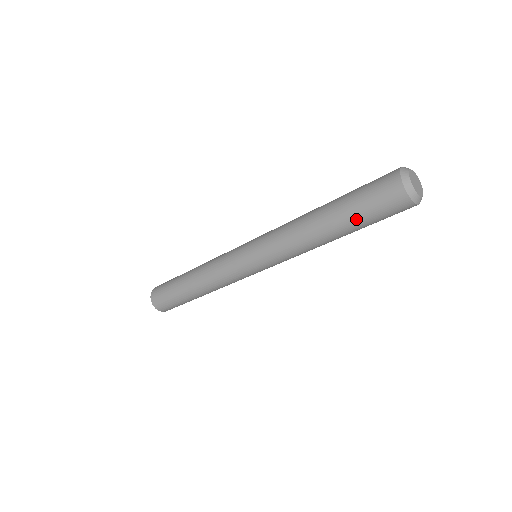
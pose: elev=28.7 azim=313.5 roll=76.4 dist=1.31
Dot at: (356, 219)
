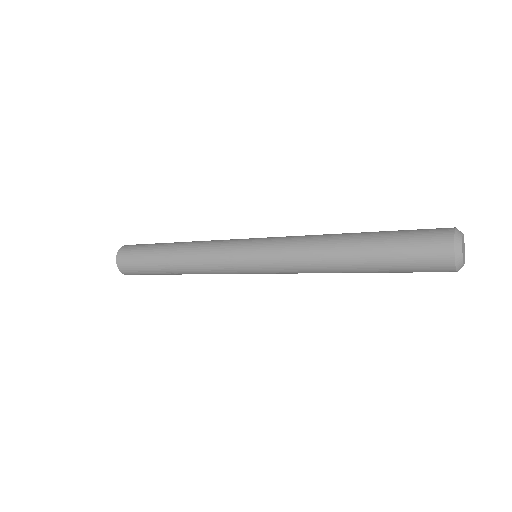
Dot at: (388, 266)
